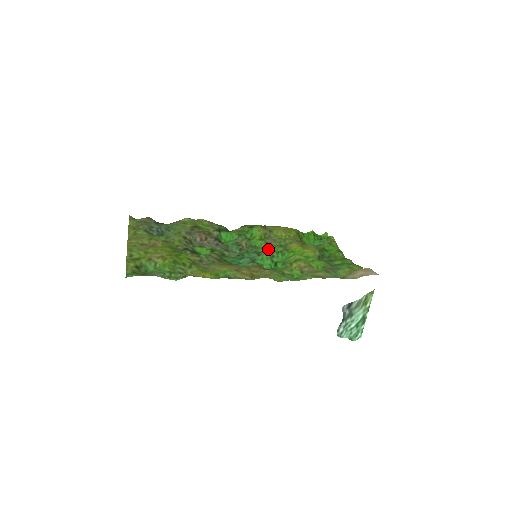
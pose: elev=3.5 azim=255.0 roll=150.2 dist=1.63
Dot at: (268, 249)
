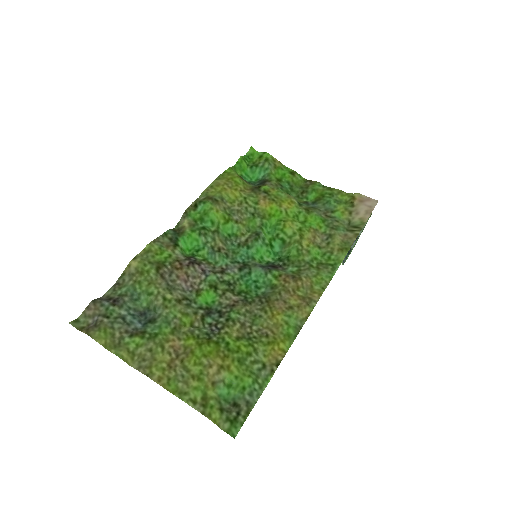
Dot at: (246, 230)
